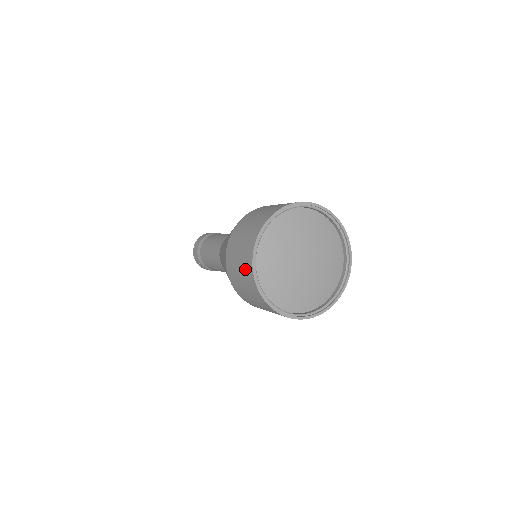
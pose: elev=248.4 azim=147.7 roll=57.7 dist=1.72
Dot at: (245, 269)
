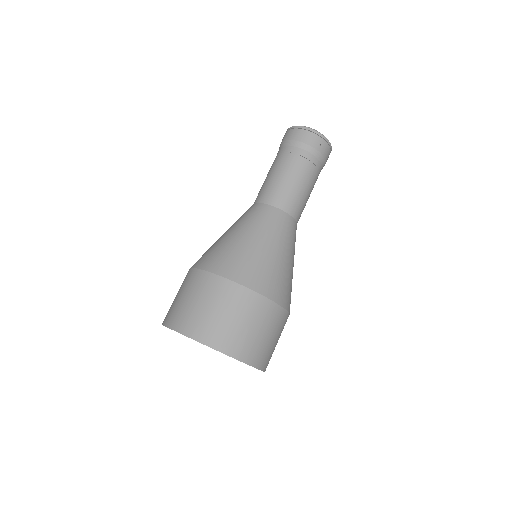
Dot at: (173, 311)
